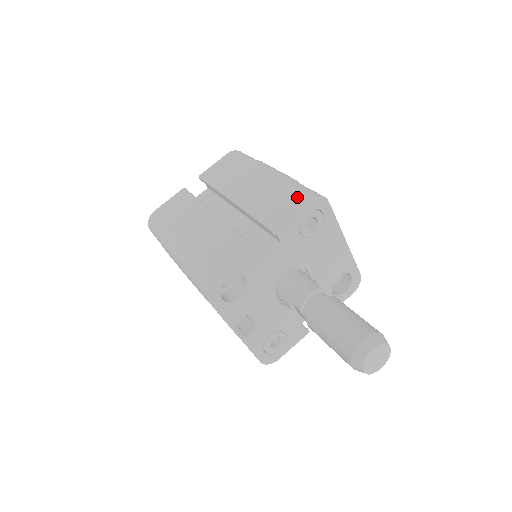
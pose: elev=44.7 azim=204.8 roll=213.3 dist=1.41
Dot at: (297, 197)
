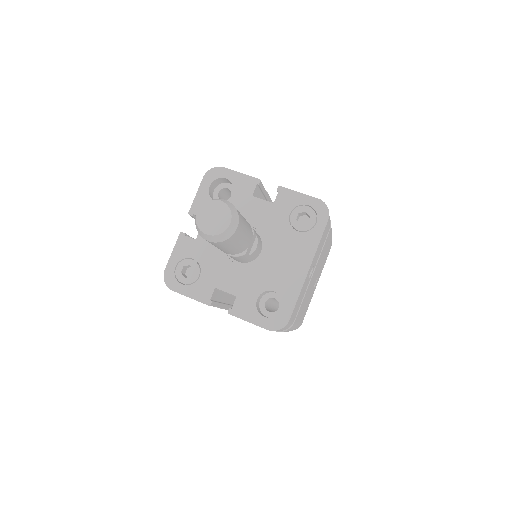
Dot at: occluded
